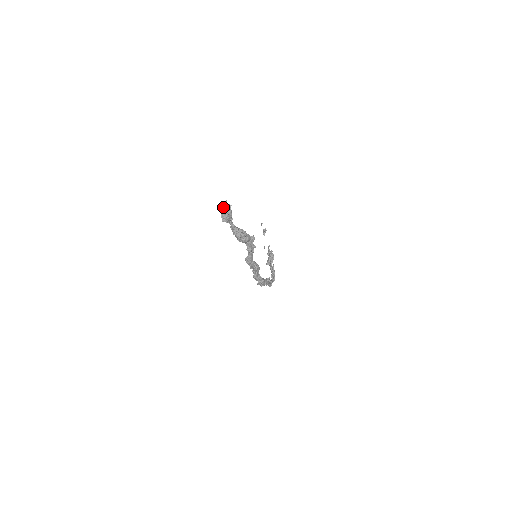
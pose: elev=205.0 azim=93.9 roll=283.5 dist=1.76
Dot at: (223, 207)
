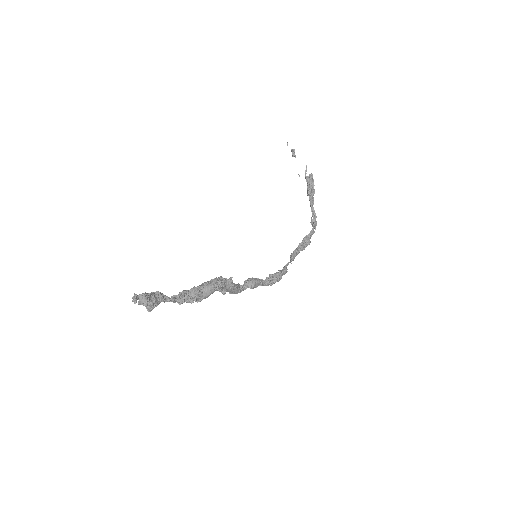
Dot at: occluded
